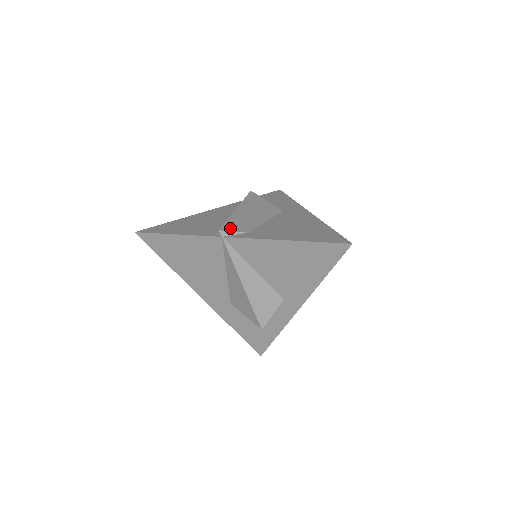
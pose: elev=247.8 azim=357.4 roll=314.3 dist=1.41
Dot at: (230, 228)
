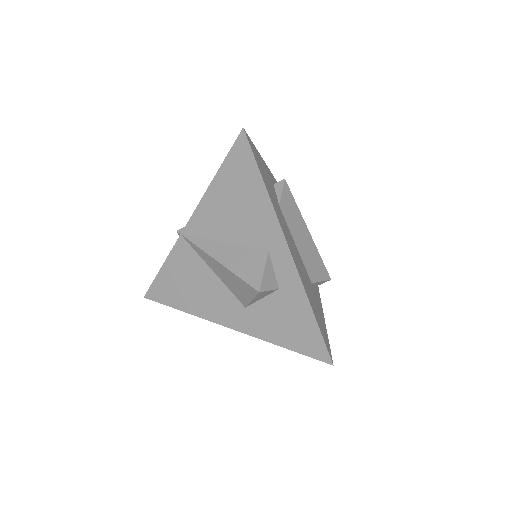
Dot at: occluded
